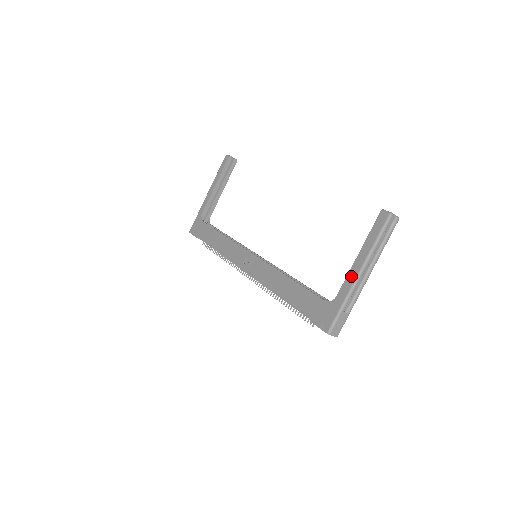
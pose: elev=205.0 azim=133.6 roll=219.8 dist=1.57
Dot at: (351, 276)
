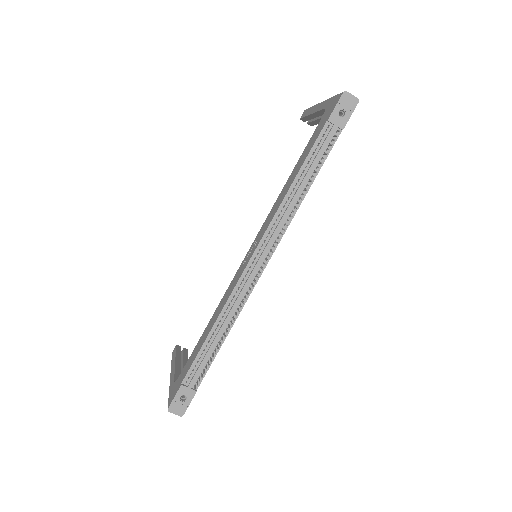
Dot at: (319, 107)
